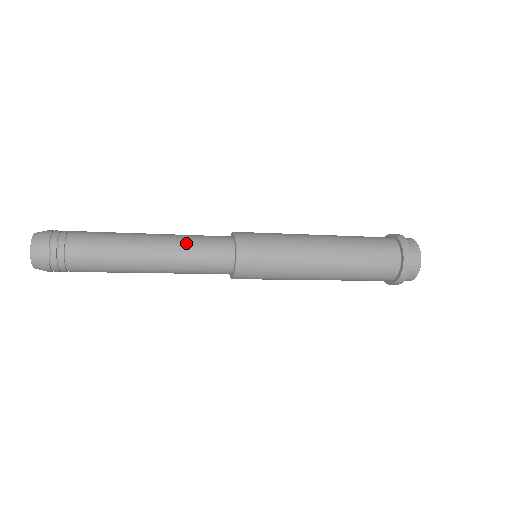
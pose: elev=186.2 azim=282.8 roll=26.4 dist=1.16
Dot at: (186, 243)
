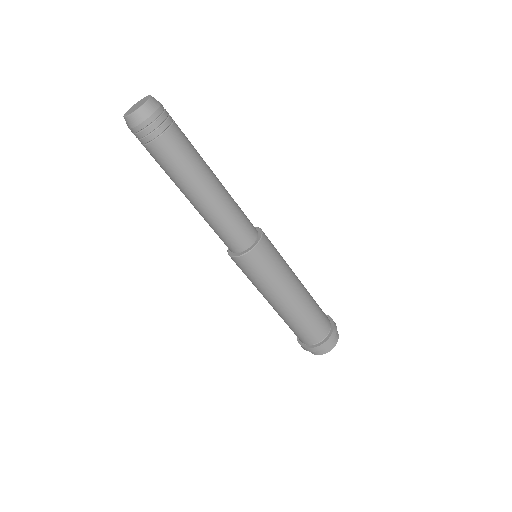
Dot at: occluded
